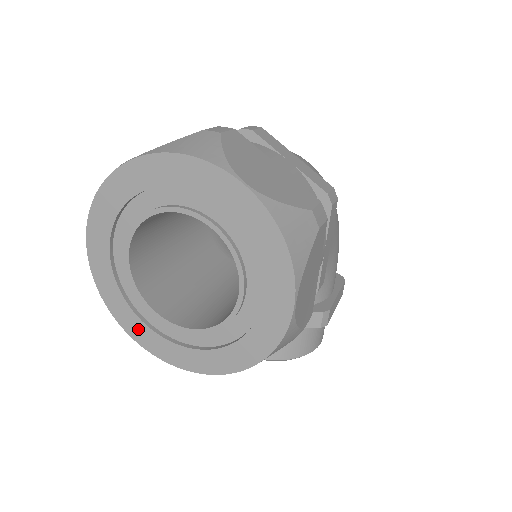
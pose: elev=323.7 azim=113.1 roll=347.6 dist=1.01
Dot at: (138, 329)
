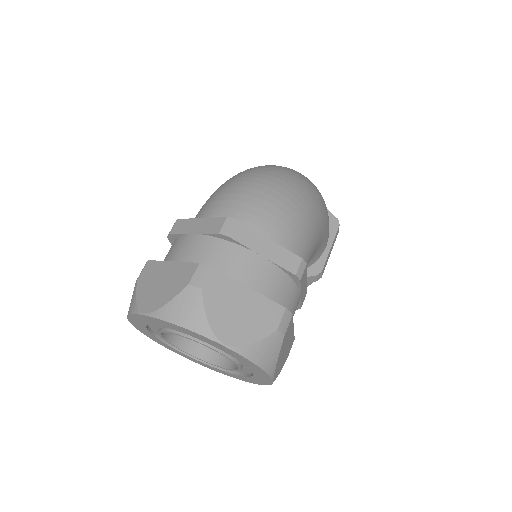
Dot at: (182, 354)
